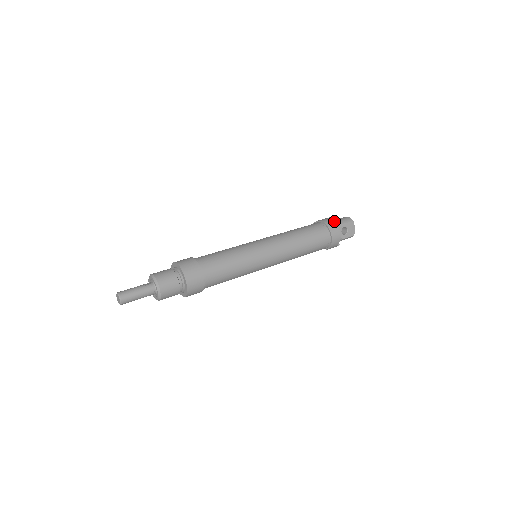
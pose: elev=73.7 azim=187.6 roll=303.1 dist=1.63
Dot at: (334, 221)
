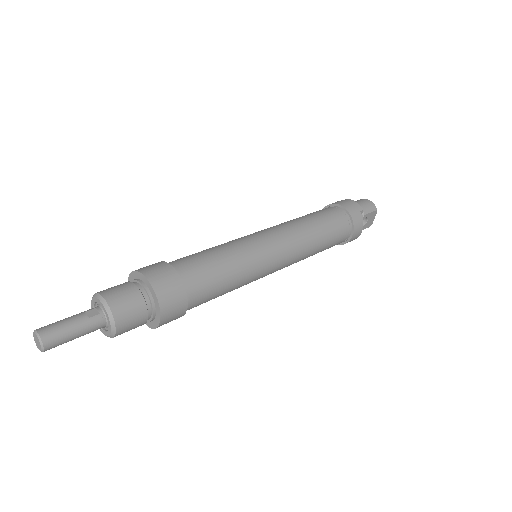
Dot at: (360, 211)
